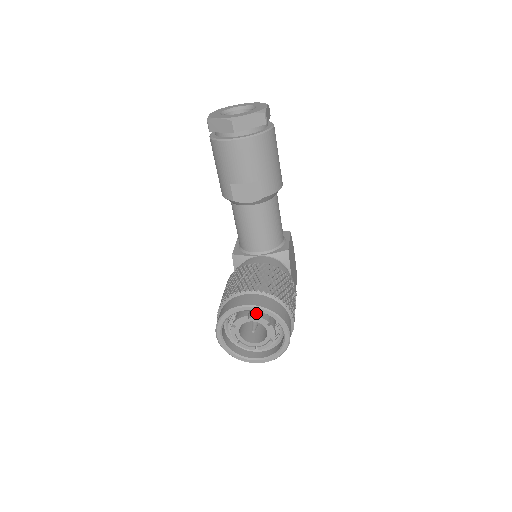
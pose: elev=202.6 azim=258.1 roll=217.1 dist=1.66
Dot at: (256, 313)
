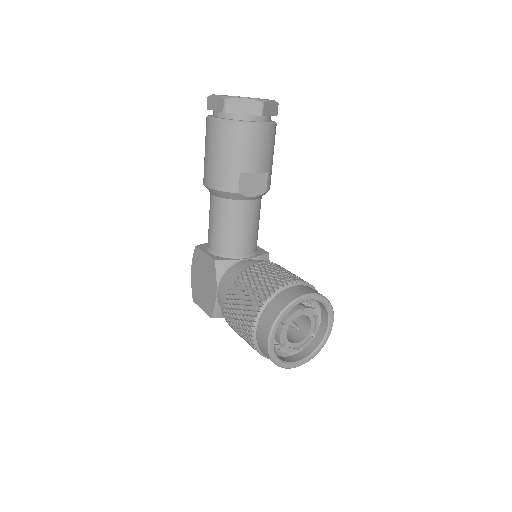
Dot at: occluded
